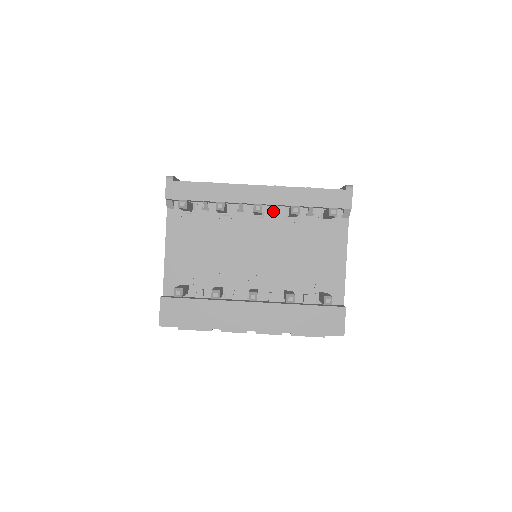
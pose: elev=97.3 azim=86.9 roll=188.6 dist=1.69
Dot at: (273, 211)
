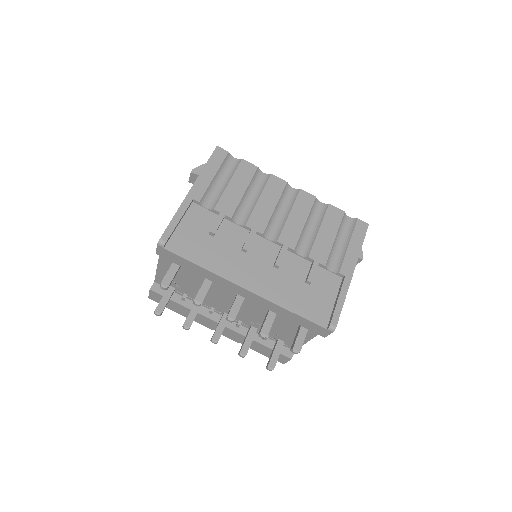
Dot at: occluded
